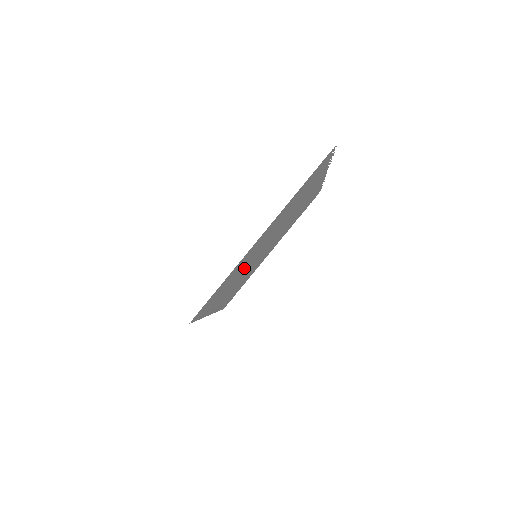
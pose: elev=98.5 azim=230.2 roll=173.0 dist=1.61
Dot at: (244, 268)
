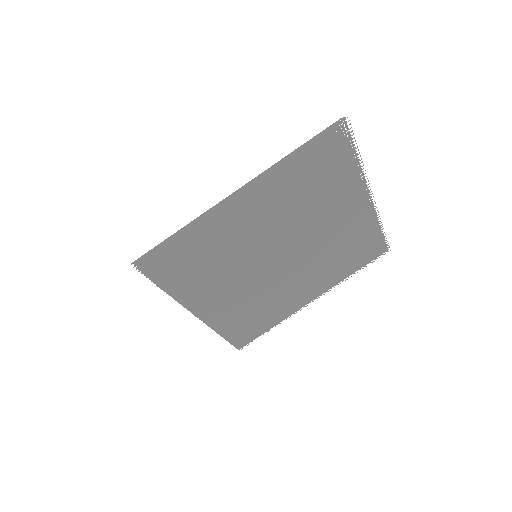
Dot at: (235, 260)
